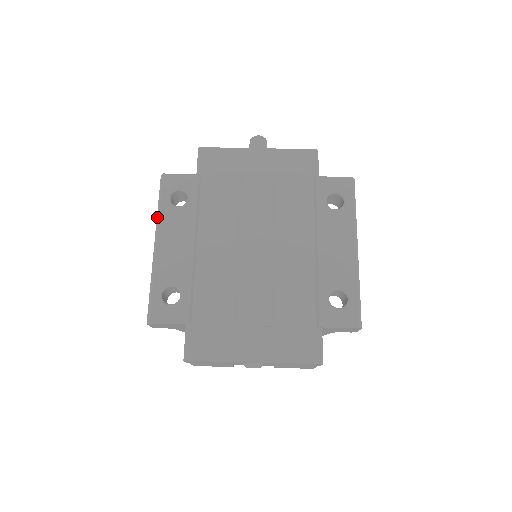
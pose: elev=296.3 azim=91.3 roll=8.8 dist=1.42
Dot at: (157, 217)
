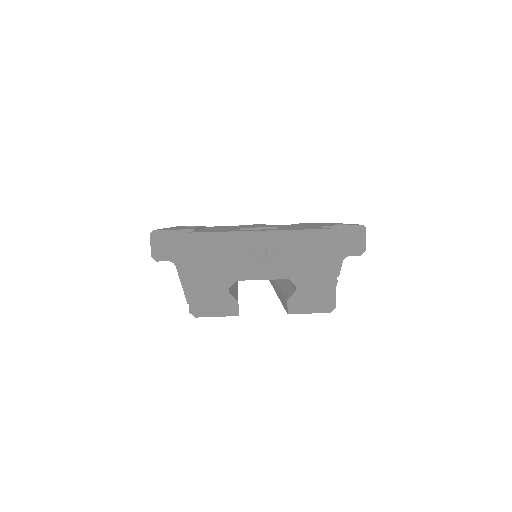
Dot at: occluded
